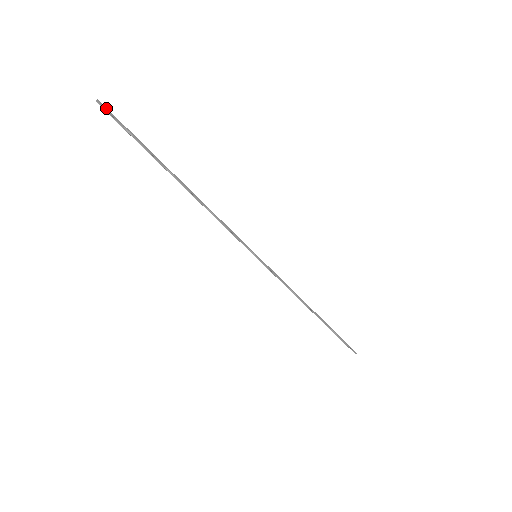
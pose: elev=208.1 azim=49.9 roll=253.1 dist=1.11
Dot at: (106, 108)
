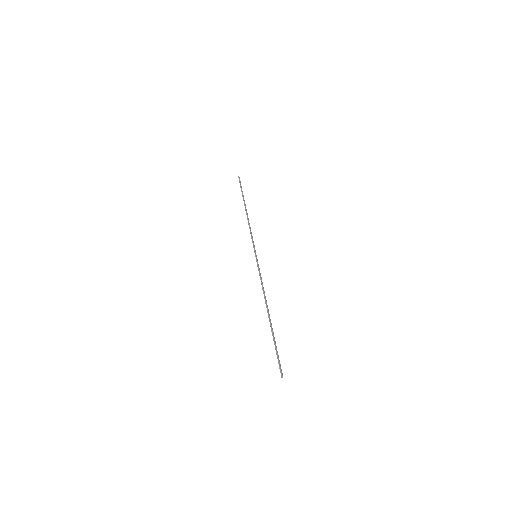
Dot at: occluded
